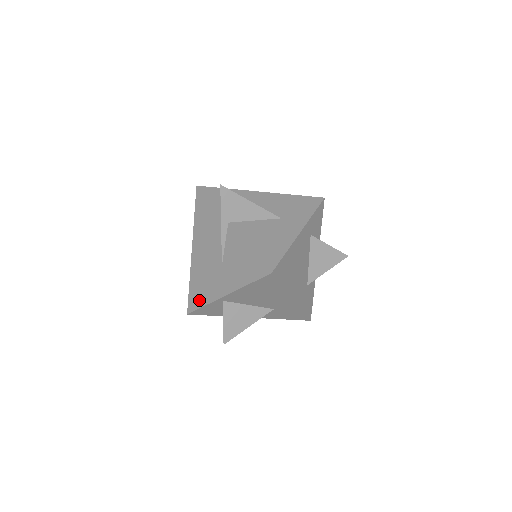
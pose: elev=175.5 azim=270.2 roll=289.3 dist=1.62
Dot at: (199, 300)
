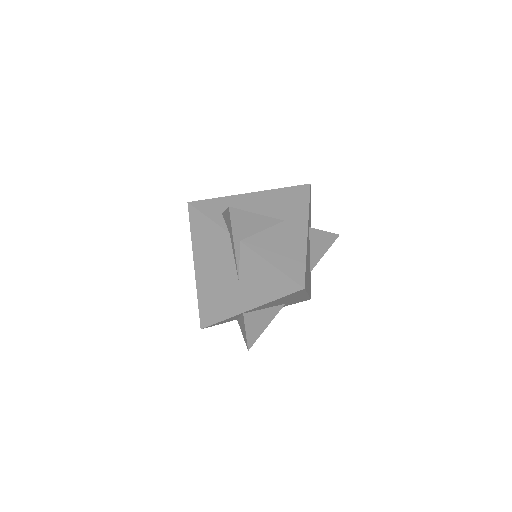
Dot at: (214, 316)
